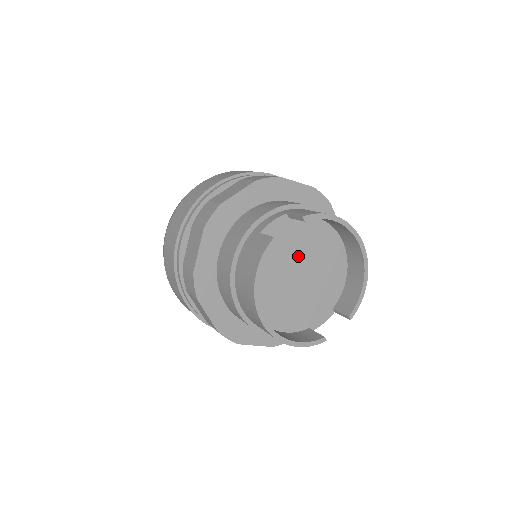
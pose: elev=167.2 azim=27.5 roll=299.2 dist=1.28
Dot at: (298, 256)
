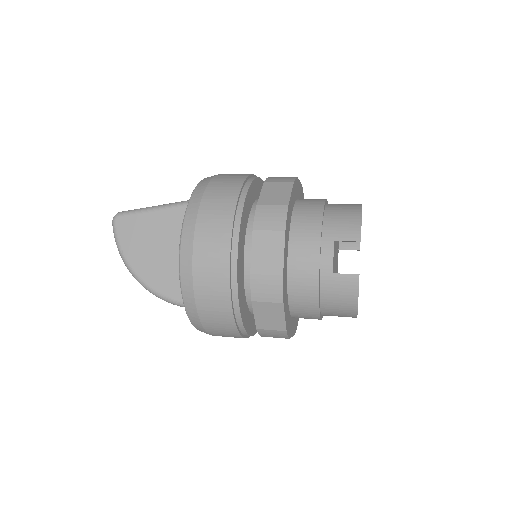
Dot at: (335, 252)
